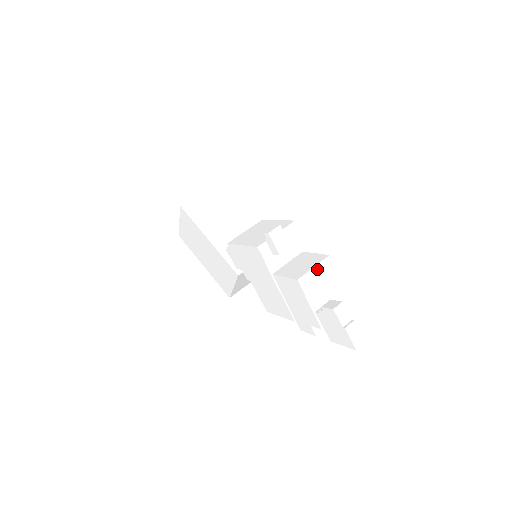
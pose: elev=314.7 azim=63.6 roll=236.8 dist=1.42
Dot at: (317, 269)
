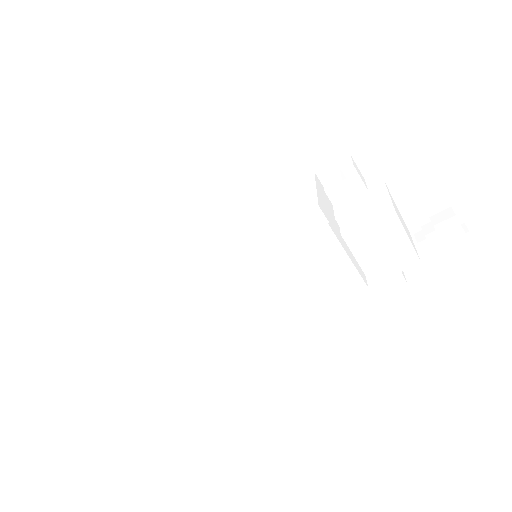
Dot at: (391, 198)
